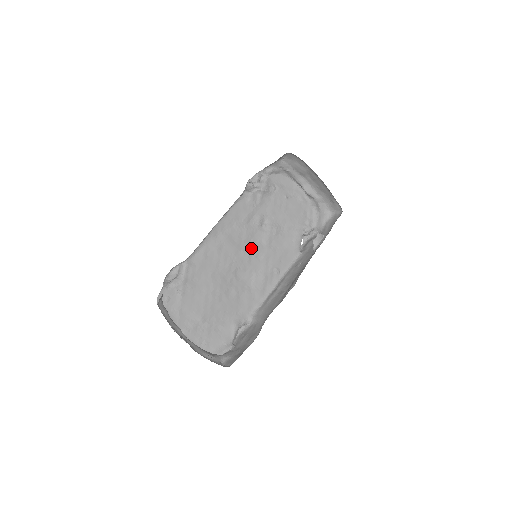
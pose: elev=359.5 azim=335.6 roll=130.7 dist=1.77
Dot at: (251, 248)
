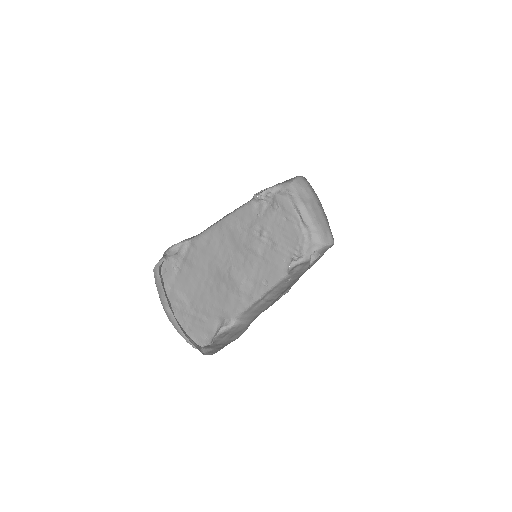
Dot at: (248, 252)
